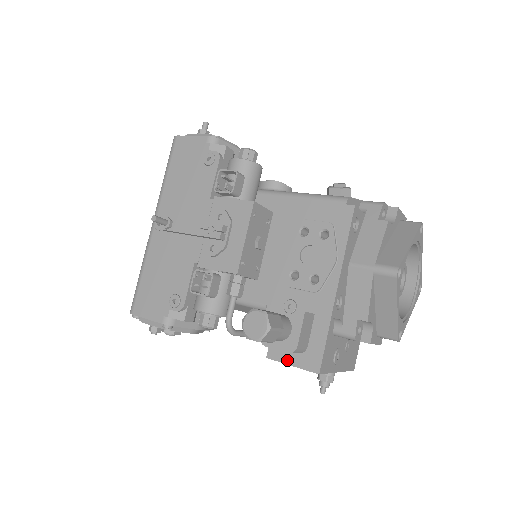
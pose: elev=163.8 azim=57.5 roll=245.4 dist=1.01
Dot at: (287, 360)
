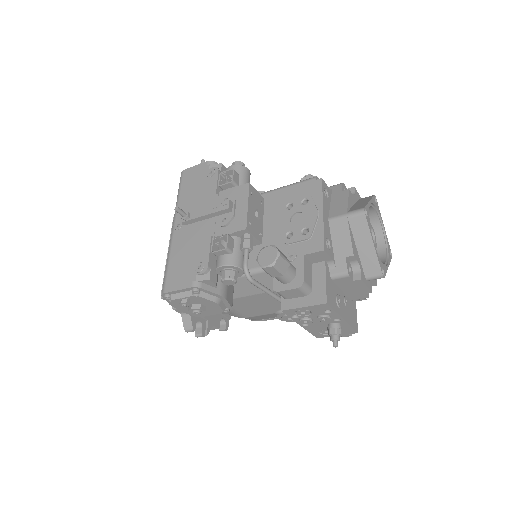
Dot at: (298, 305)
